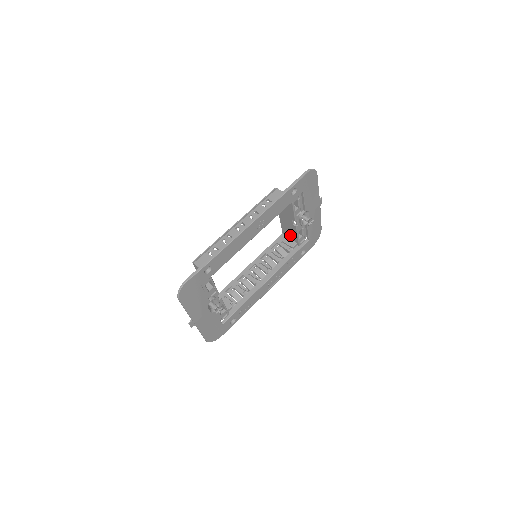
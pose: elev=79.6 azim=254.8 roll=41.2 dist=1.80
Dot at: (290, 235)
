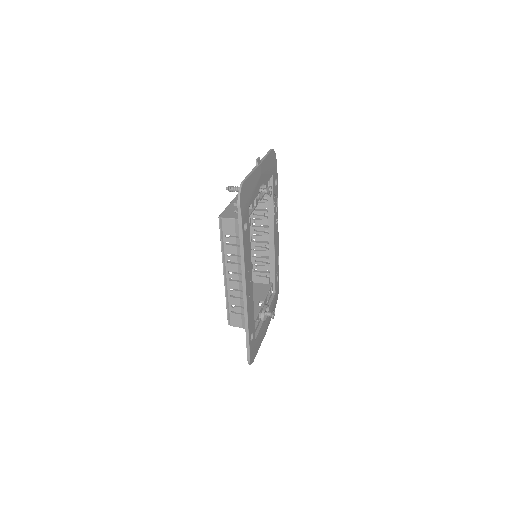
Dot at: occluded
